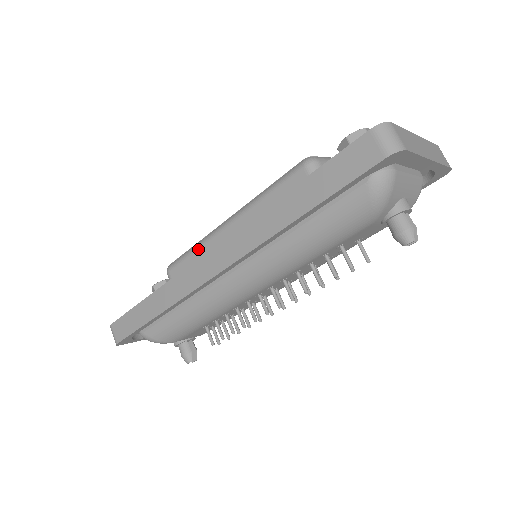
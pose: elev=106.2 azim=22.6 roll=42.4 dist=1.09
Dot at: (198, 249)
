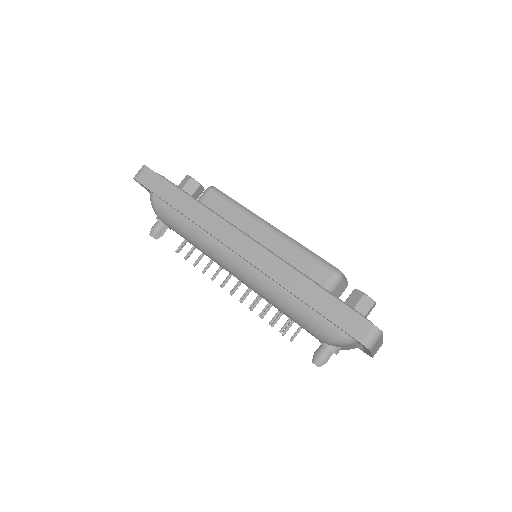
Dot at: (239, 210)
